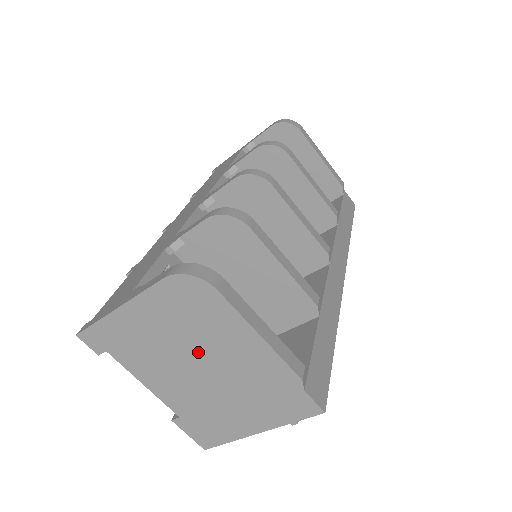
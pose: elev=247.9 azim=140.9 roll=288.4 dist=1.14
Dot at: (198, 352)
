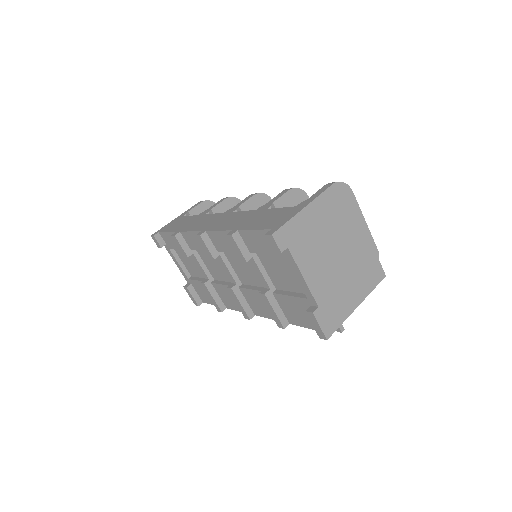
Dot at: (339, 239)
